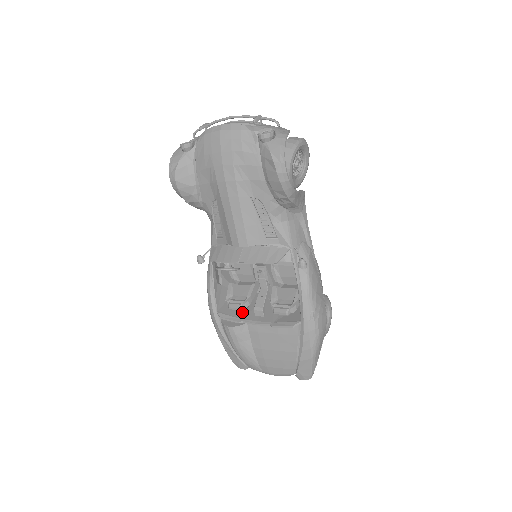
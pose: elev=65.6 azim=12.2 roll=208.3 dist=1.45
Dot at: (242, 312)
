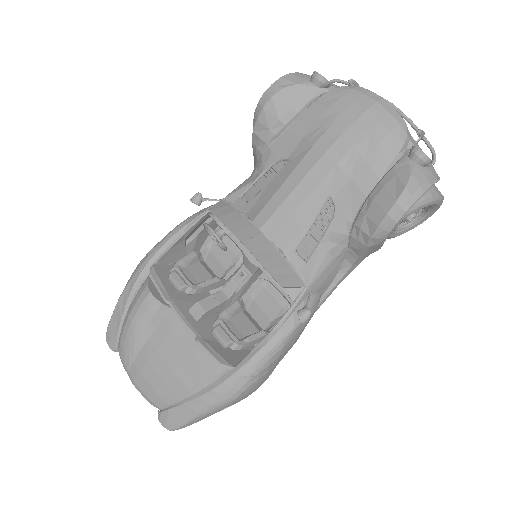
Dot at: (178, 293)
